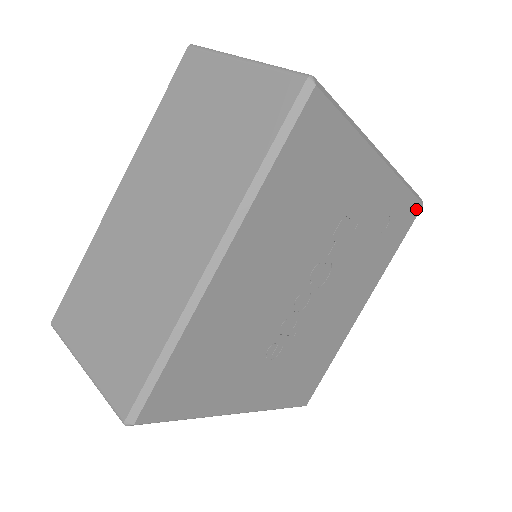
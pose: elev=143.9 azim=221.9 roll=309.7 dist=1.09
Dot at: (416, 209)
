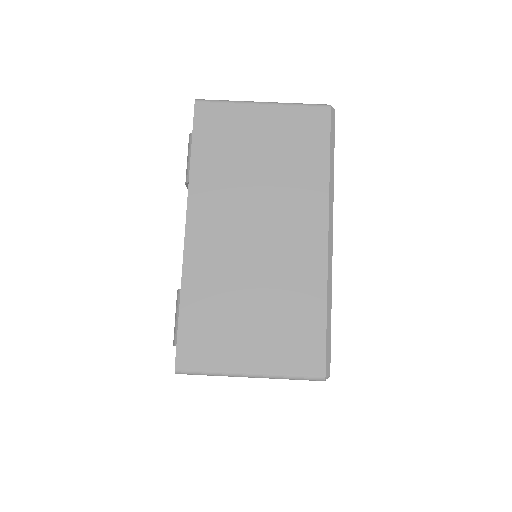
Dot at: occluded
